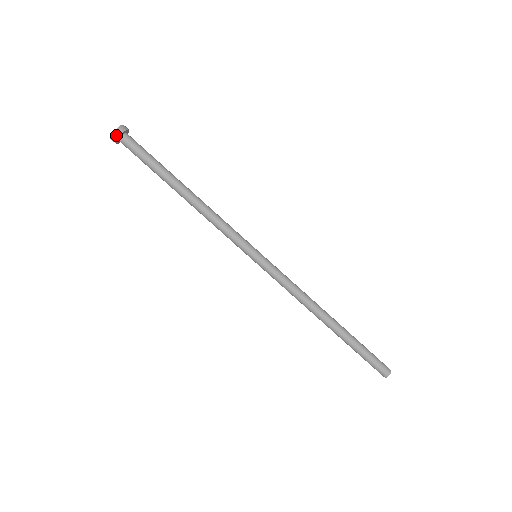
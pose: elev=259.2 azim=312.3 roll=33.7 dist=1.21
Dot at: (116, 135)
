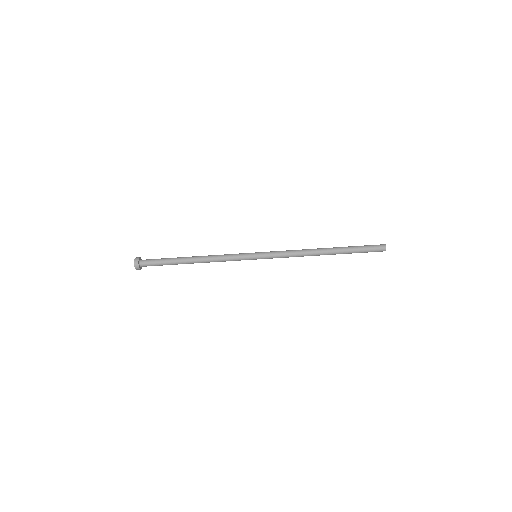
Dot at: (138, 269)
